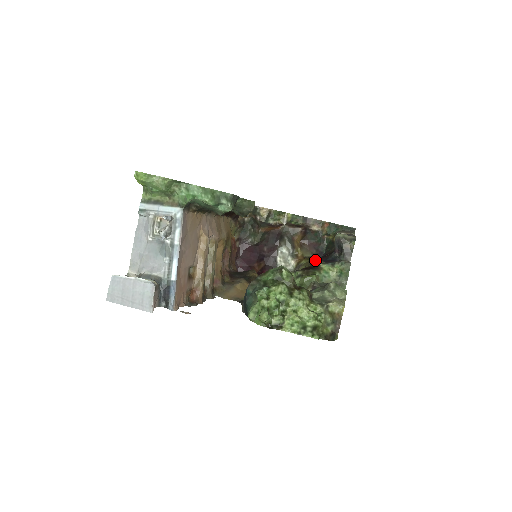
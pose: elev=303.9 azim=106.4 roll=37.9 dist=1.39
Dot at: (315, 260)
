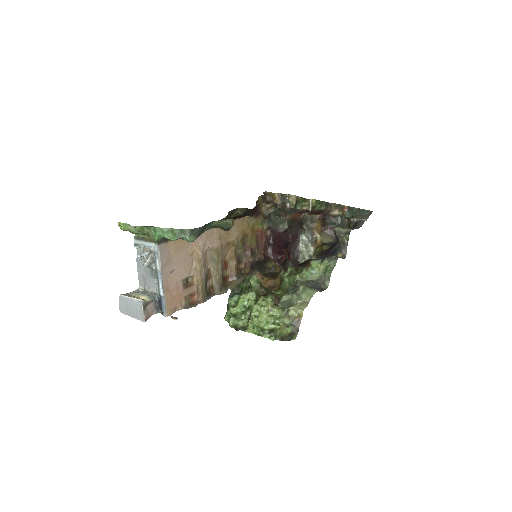
Dot at: (325, 249)
